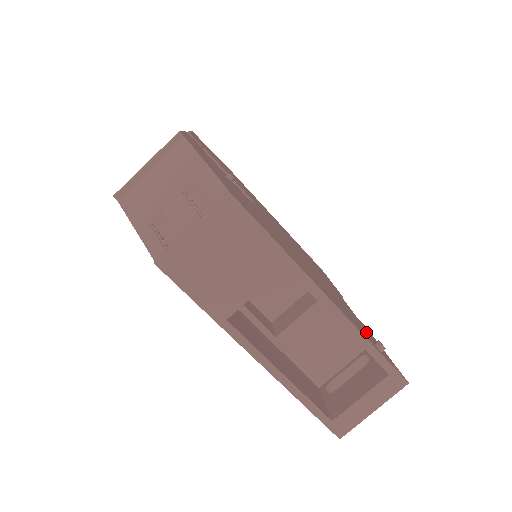
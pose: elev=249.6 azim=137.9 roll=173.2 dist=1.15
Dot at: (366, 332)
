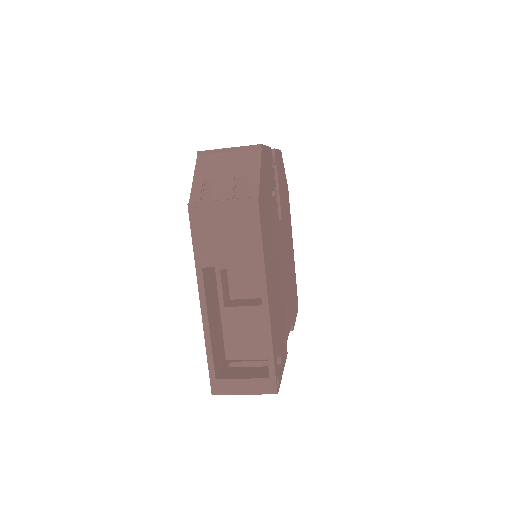
Dot at: (280, 349)
